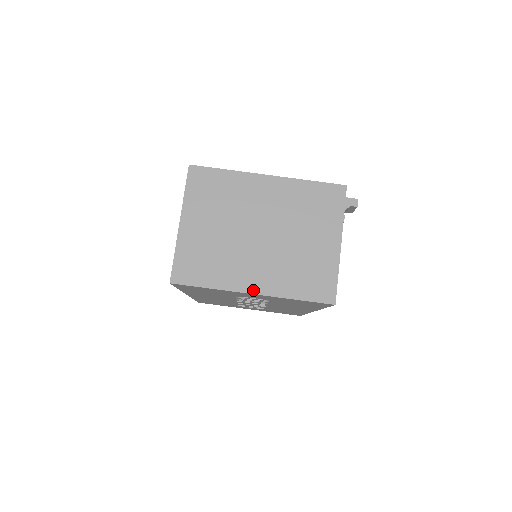
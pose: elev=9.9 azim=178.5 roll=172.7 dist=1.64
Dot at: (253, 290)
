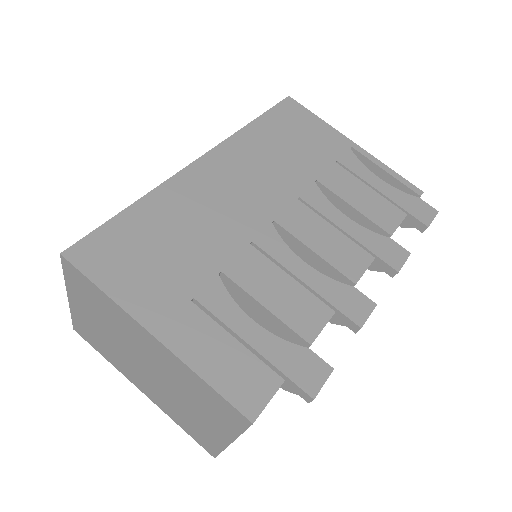
Dot at: (142, 390)
